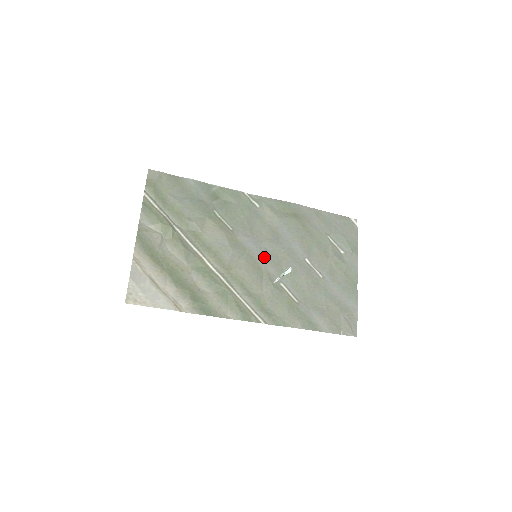
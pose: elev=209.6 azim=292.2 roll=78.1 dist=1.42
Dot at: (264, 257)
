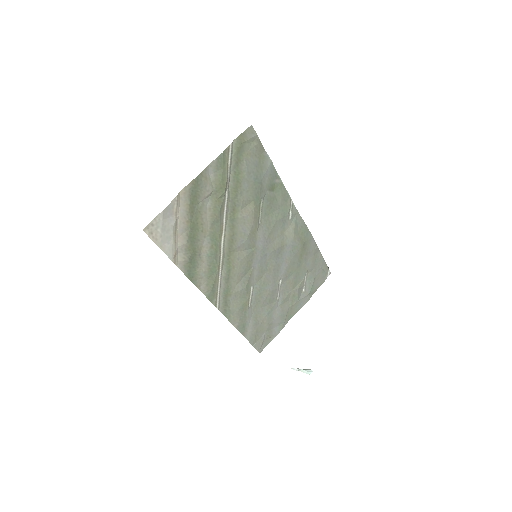
Dot at: (260, 260)
